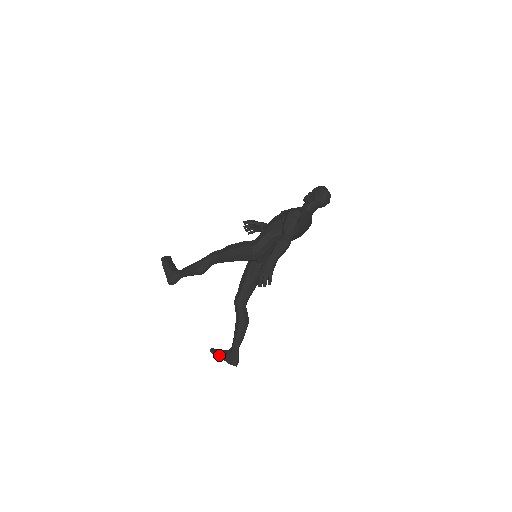
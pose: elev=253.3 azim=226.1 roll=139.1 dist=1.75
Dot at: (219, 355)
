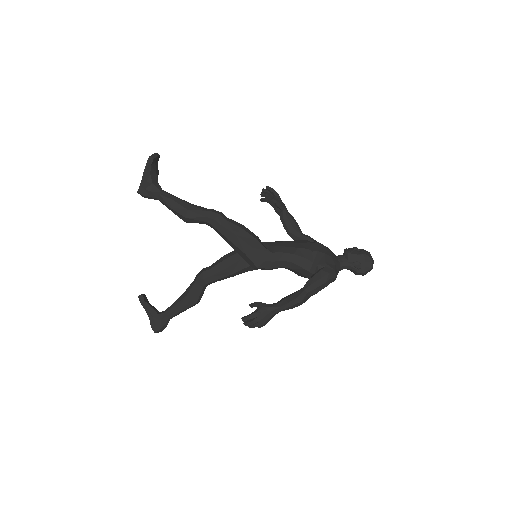
Dot at: (147, 311)
